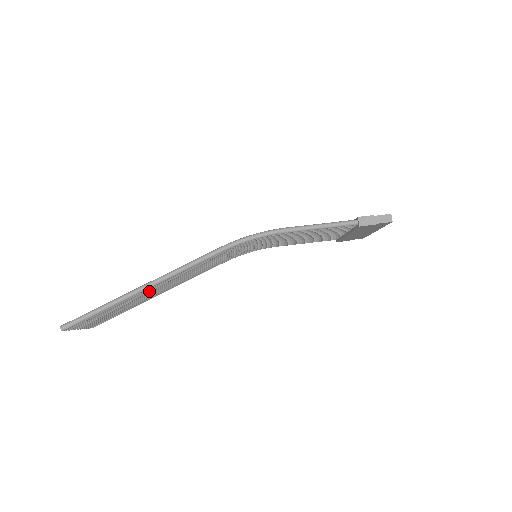
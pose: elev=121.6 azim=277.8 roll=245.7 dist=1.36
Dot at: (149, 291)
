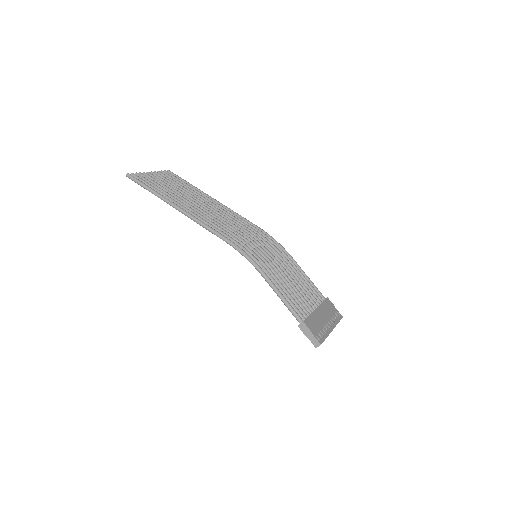
Dot at: occluded
